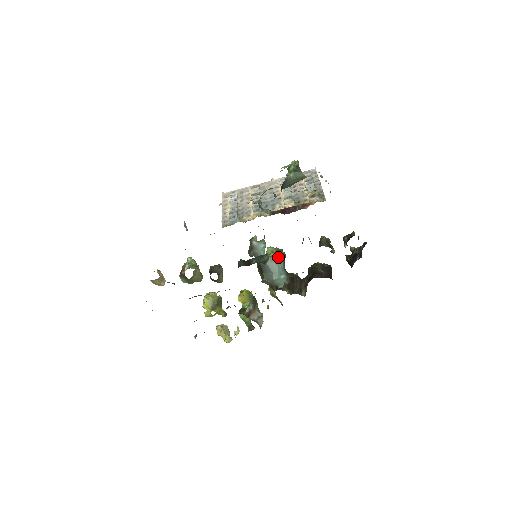
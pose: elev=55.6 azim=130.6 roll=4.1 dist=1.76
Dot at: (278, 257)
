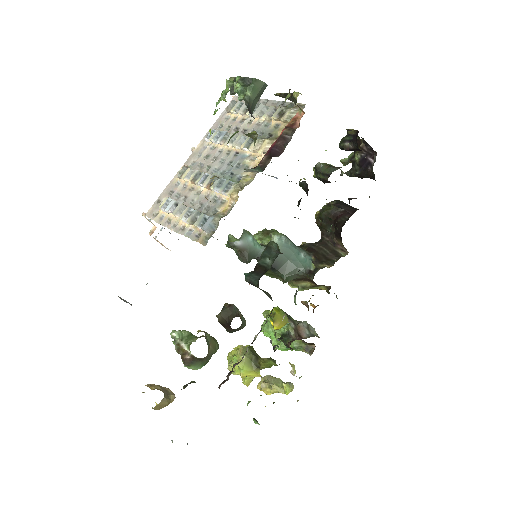
Dot at: (278, 237)
